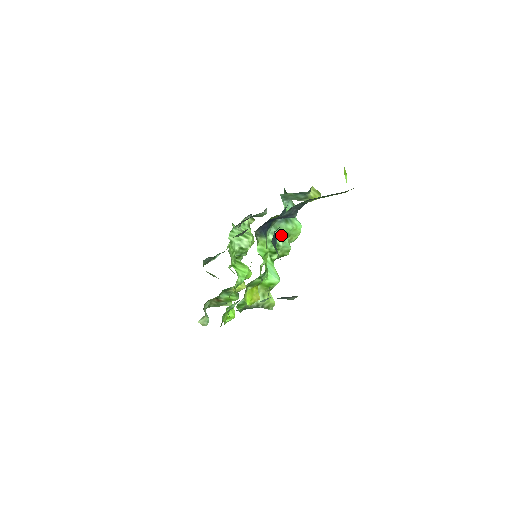
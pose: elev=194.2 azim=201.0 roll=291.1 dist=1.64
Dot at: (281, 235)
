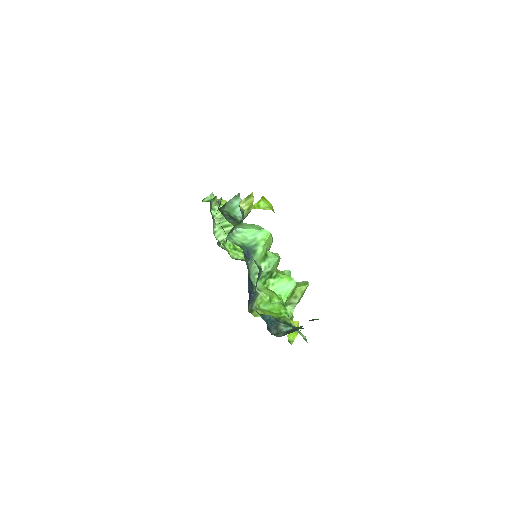
Dot at: (262, 266)
